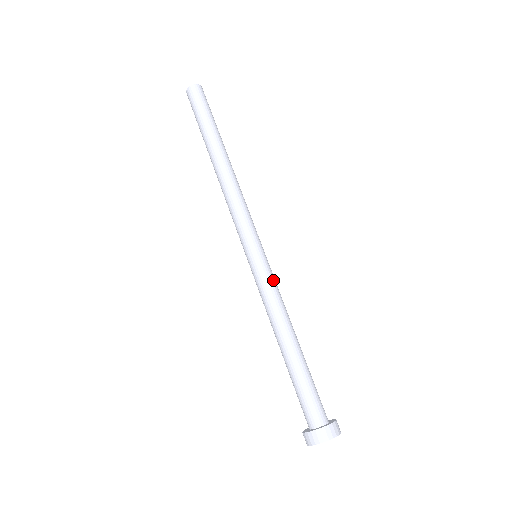
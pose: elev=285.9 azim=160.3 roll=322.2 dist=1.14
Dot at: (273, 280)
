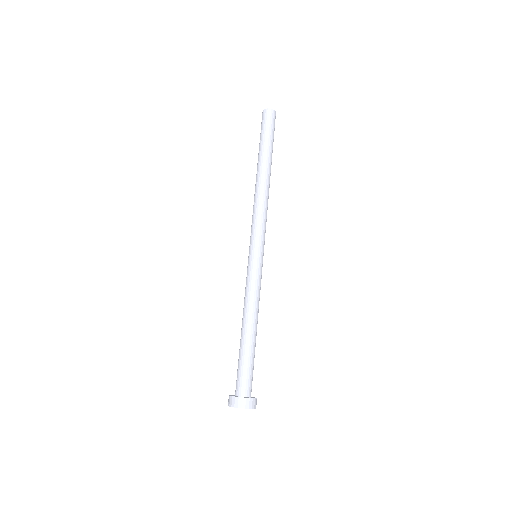
Dot at: occluded
